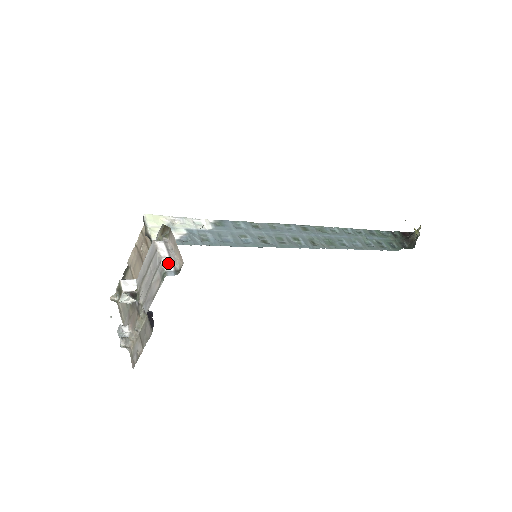
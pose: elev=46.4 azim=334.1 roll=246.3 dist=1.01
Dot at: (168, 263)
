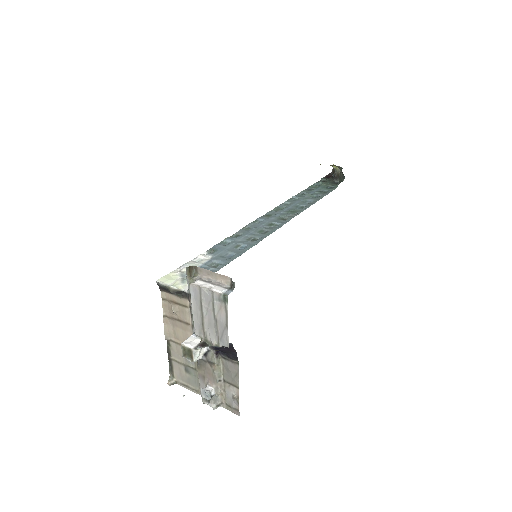
Dot at: (218, 288)
